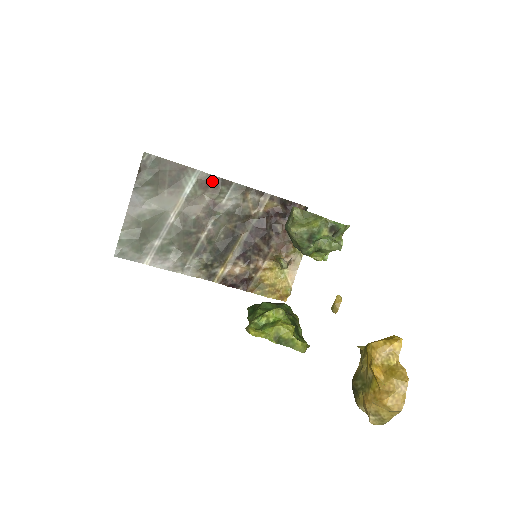
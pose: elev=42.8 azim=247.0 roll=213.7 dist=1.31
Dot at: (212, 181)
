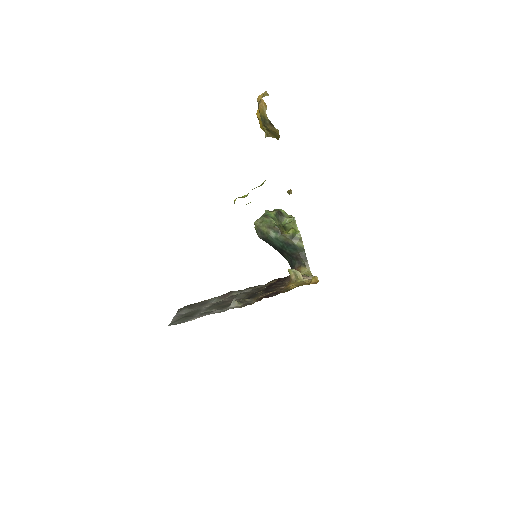
Dot at: (226, 294)
